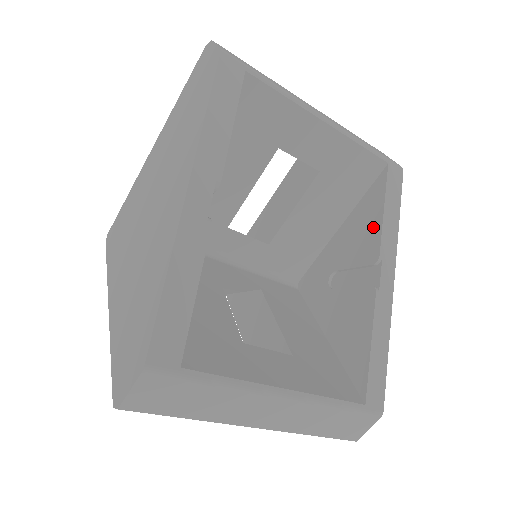
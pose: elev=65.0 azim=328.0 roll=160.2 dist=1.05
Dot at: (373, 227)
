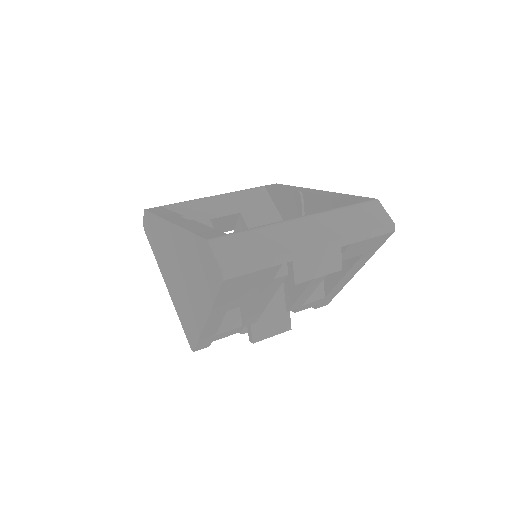
Dot at: (286, 197)
